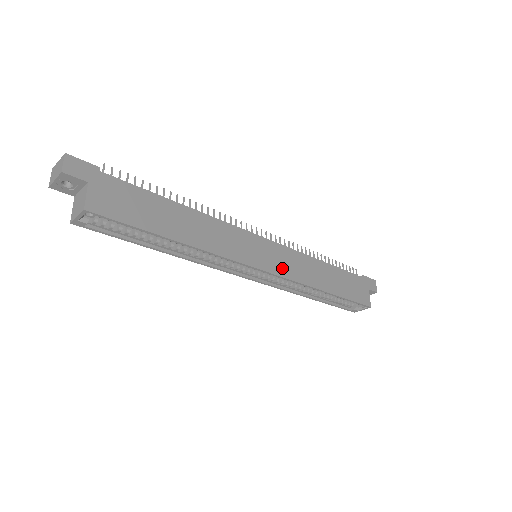
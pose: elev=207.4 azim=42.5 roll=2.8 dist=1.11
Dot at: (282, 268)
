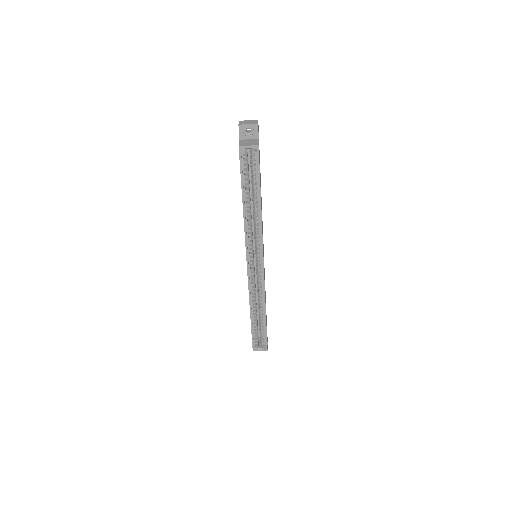
Dot at: occluded
